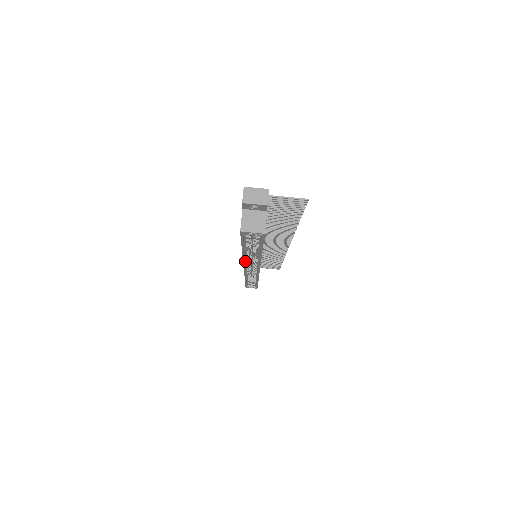
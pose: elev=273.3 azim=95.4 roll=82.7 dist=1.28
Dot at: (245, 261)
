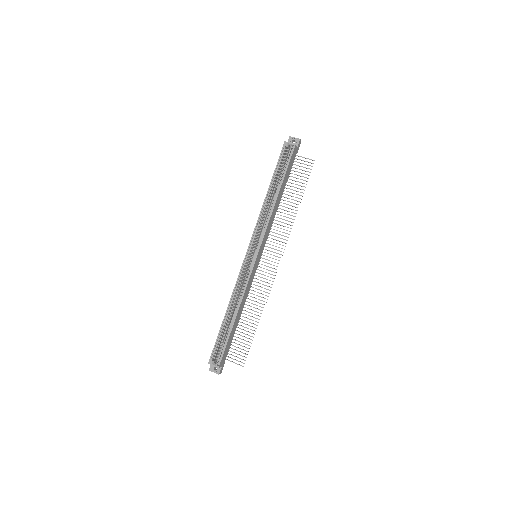
Dot at: (256, 227)
